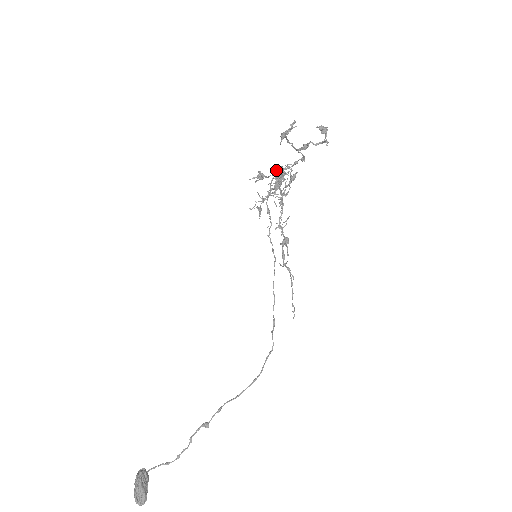
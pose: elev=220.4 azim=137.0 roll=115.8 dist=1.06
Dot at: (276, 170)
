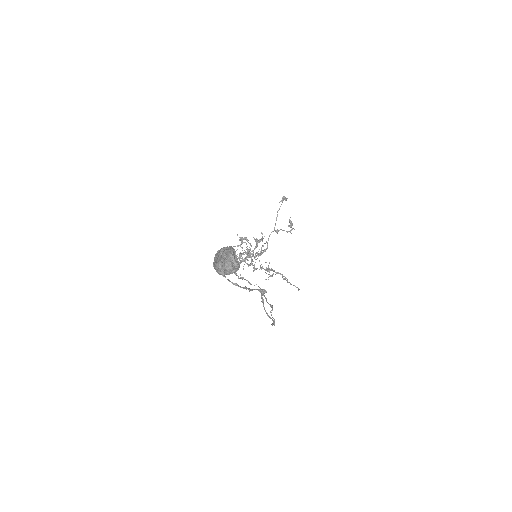
Dot at: occluded
